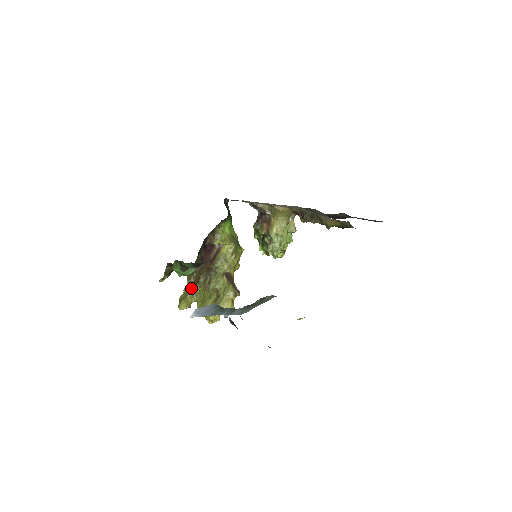
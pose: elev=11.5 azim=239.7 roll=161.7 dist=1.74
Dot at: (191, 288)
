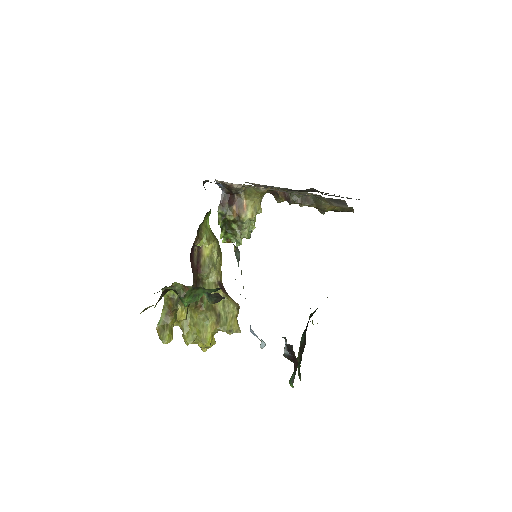
Dot at: occluded
